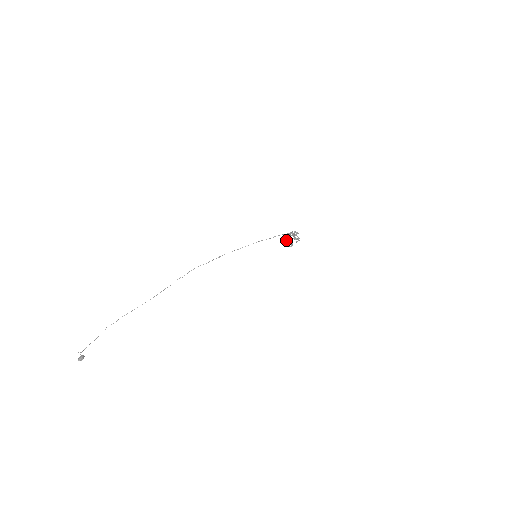
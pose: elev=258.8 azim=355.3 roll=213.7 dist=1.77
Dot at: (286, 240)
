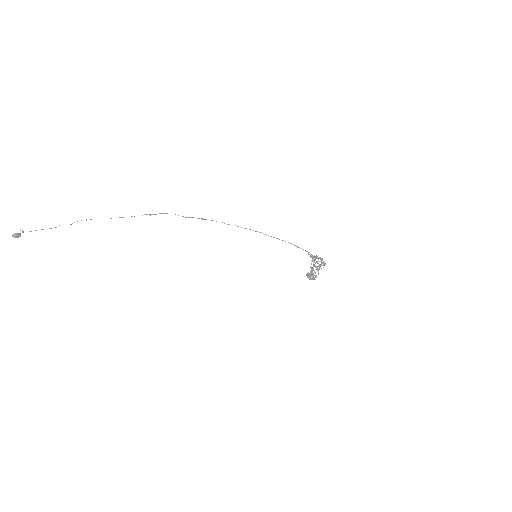
Dot at: (312, 269)
